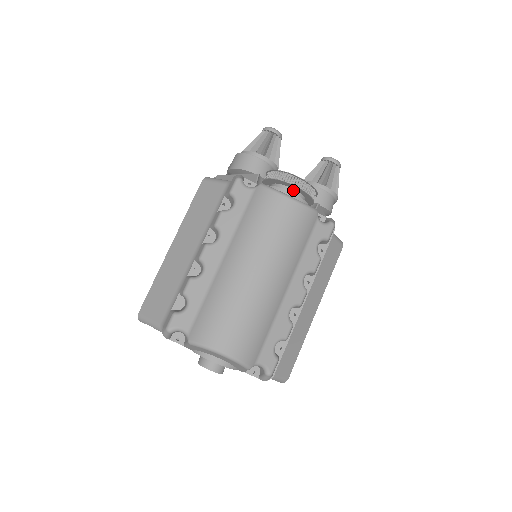
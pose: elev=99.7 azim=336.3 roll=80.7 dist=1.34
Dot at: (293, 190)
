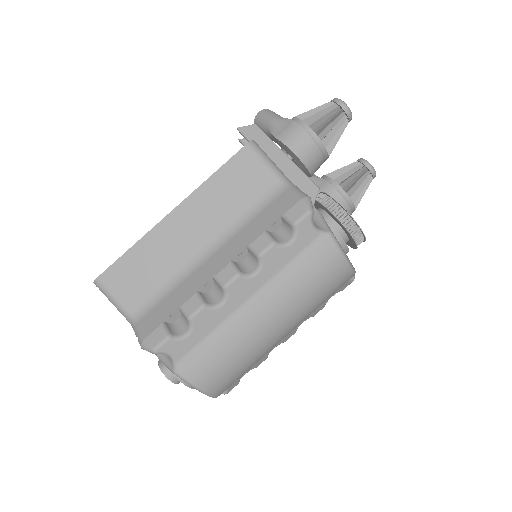
Dot at: (347, 237)
